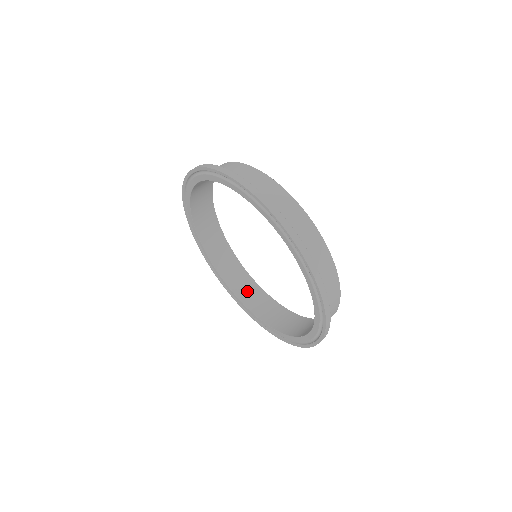
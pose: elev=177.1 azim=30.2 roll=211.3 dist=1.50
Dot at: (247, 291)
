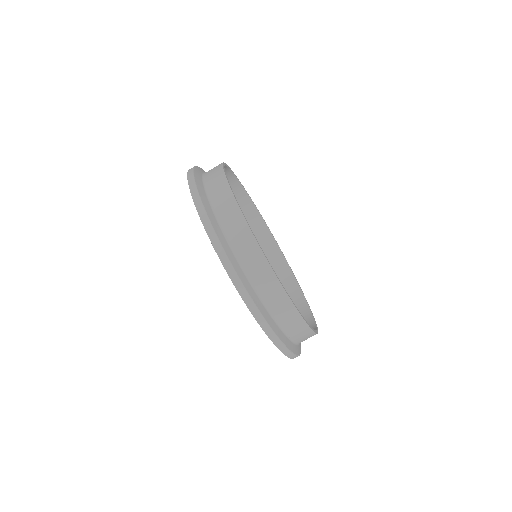
Dot at: (276, 269)
